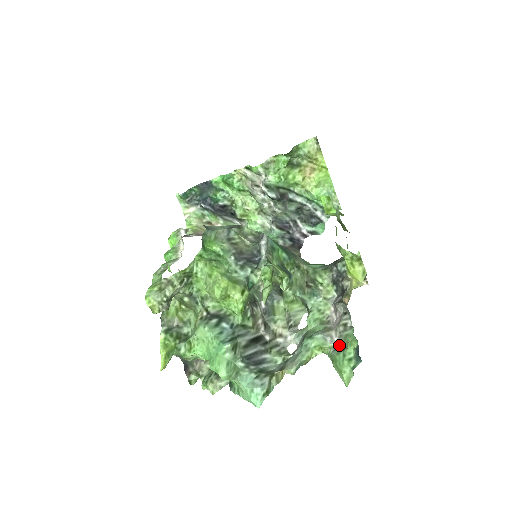
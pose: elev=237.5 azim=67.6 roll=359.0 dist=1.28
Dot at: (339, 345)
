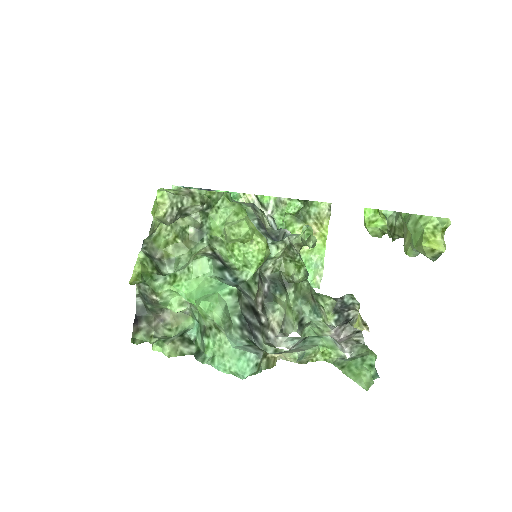
Dot at: (349, 357)
